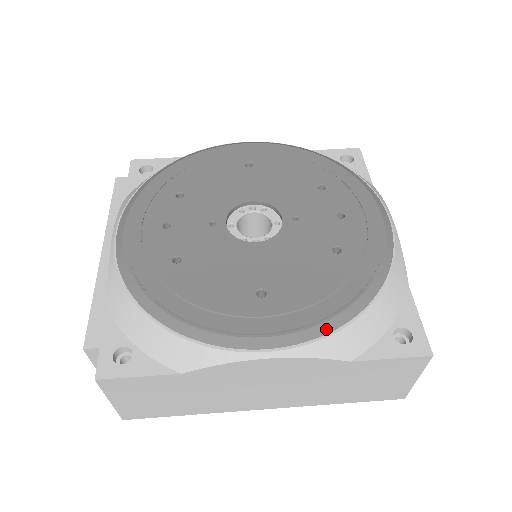
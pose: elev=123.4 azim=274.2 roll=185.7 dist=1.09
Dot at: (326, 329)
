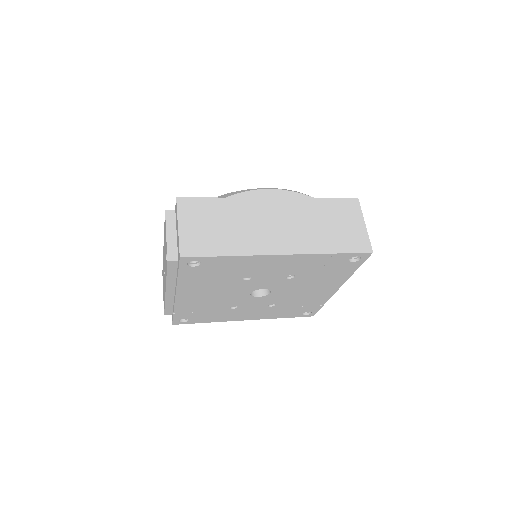
Dot at: occluded
